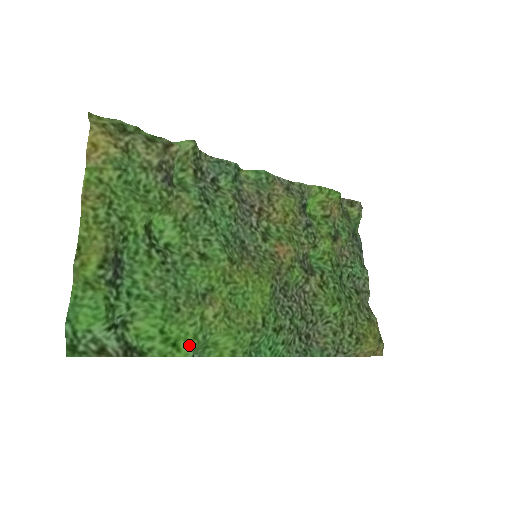
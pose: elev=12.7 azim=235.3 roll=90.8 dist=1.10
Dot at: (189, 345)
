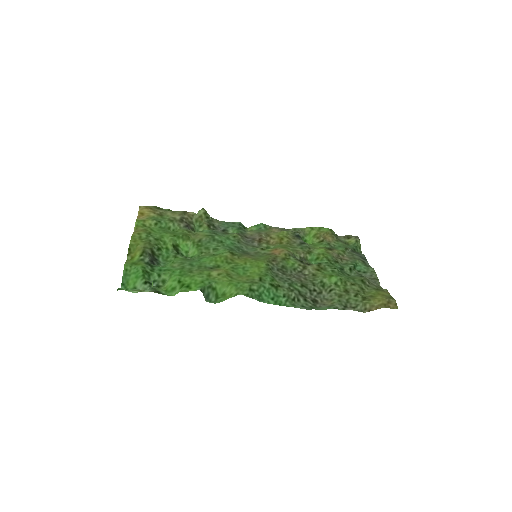
Dot at: (197, 285)
